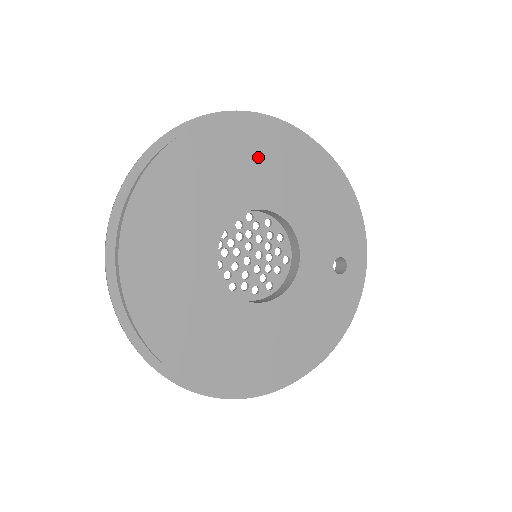
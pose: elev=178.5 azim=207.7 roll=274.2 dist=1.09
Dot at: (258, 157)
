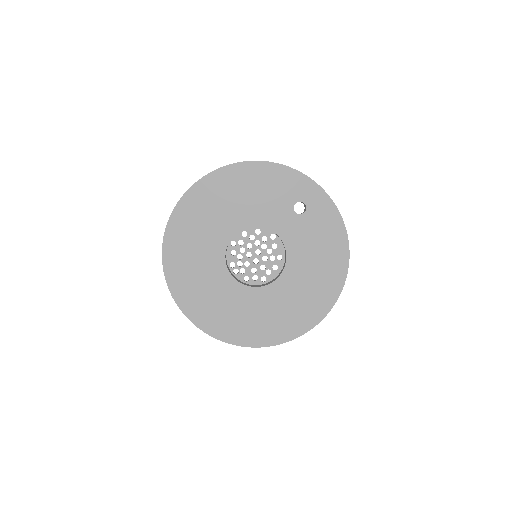
Dot at: (202, 221)
